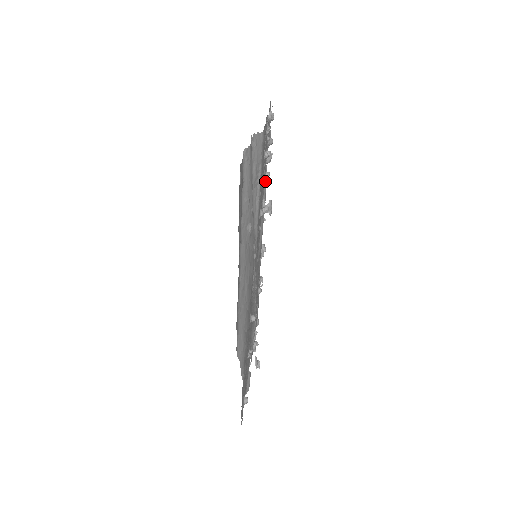
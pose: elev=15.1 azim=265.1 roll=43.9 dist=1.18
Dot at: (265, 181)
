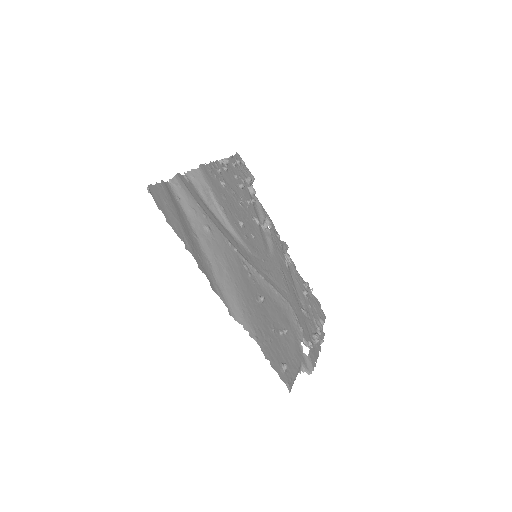
Dot at: (259, 207)
